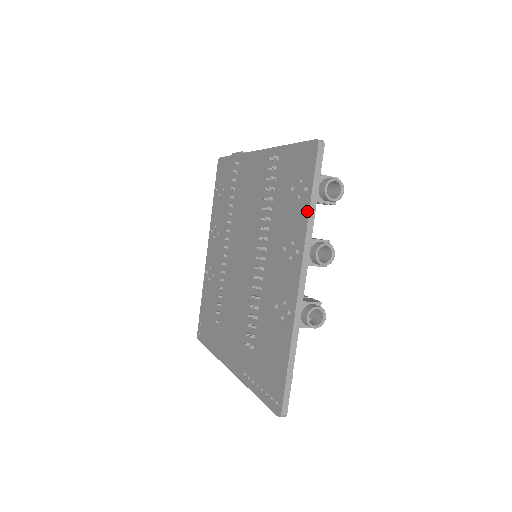
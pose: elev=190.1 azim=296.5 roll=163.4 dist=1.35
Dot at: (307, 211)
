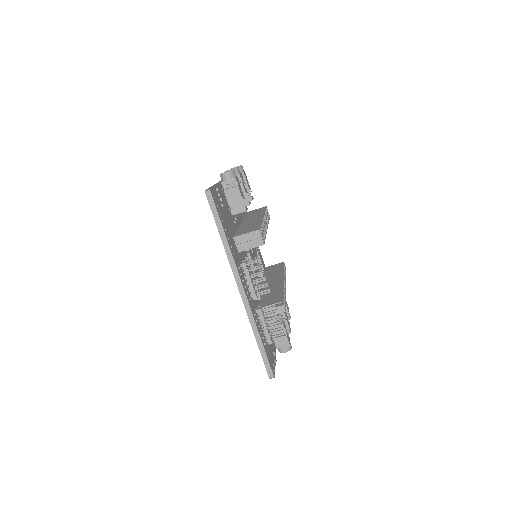
Dot at: occluded
